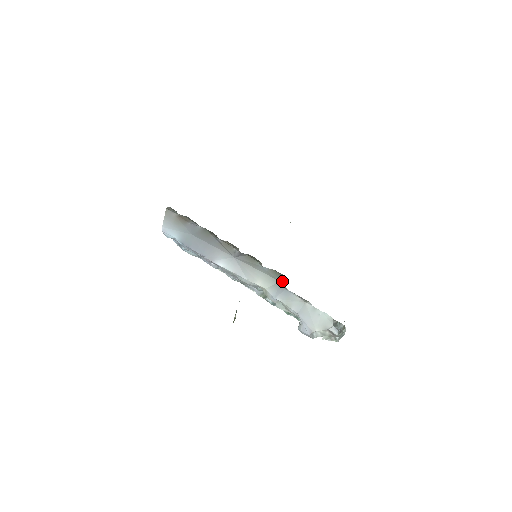
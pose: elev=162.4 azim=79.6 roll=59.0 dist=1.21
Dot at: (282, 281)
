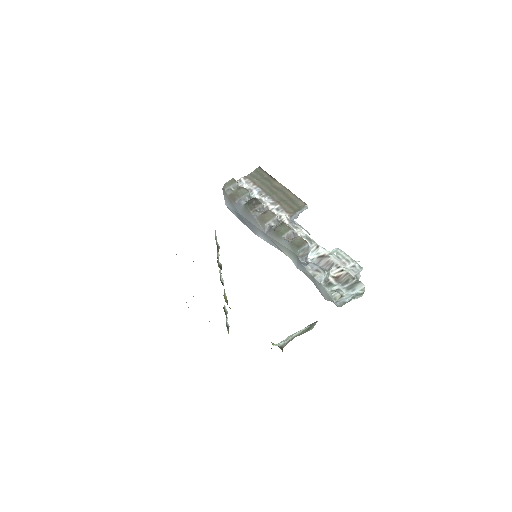
Dot at: (302, 251)
